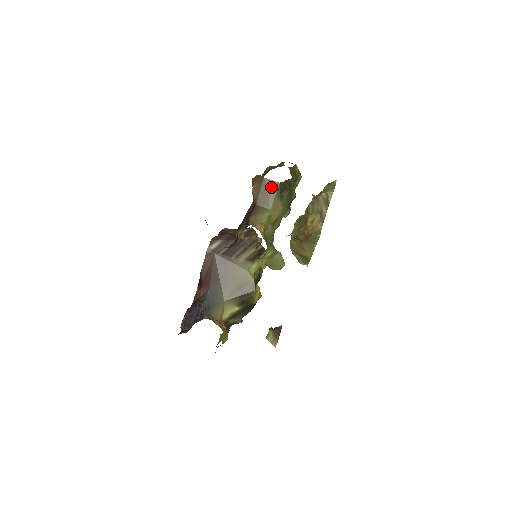
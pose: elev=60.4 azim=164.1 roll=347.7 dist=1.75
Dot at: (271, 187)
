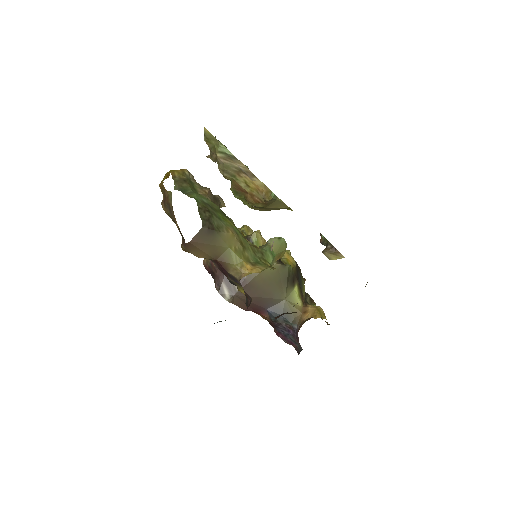
Dot at: (204, 238)
